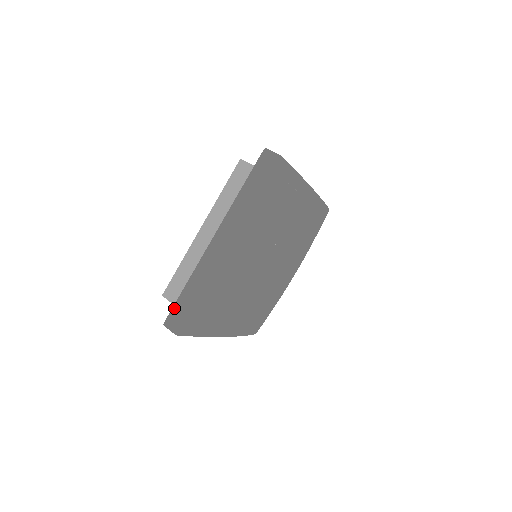
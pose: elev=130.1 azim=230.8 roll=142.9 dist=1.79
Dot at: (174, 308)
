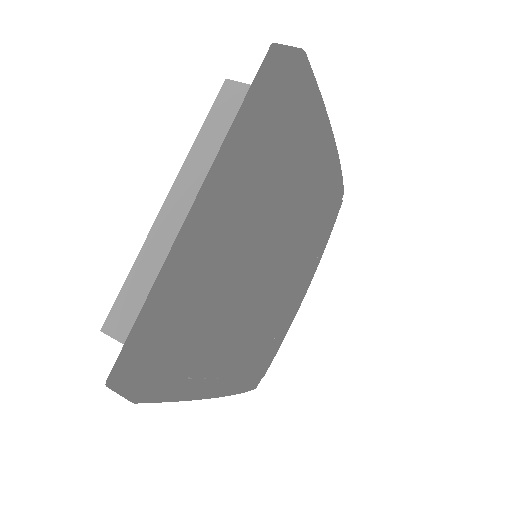
Dot at: (125, 348)
